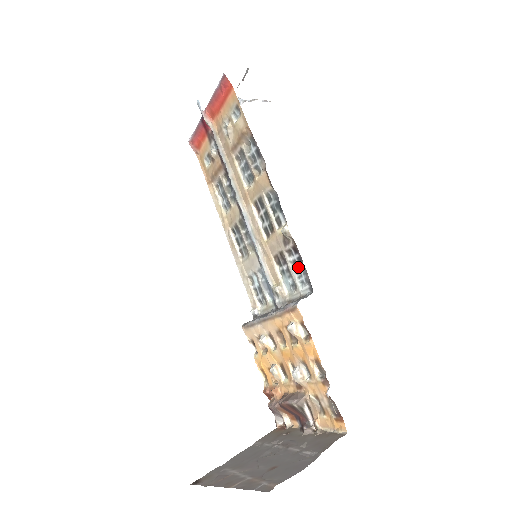
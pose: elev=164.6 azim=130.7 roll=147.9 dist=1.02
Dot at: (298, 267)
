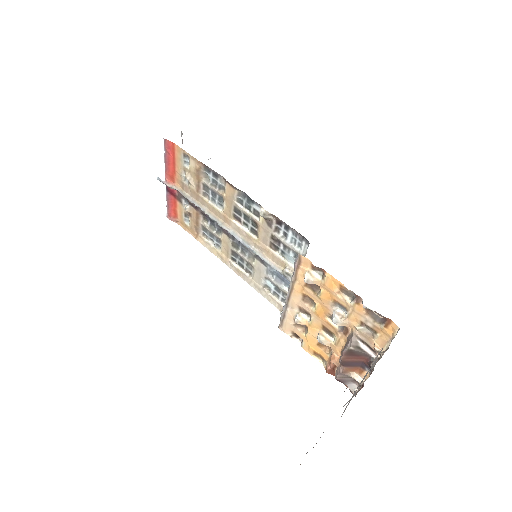
Dot at: (289, 235)
